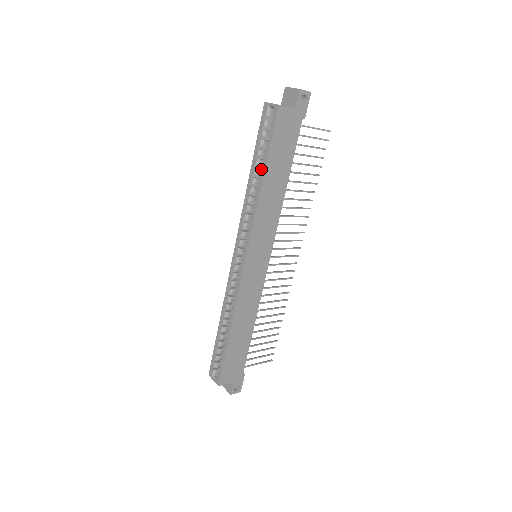
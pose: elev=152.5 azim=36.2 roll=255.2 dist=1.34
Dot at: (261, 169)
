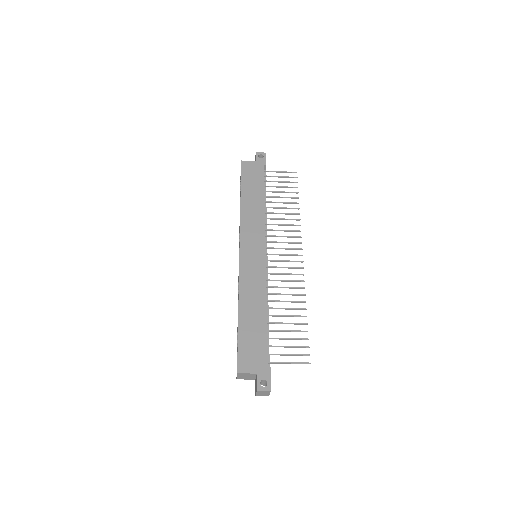
Dot at: occluded
